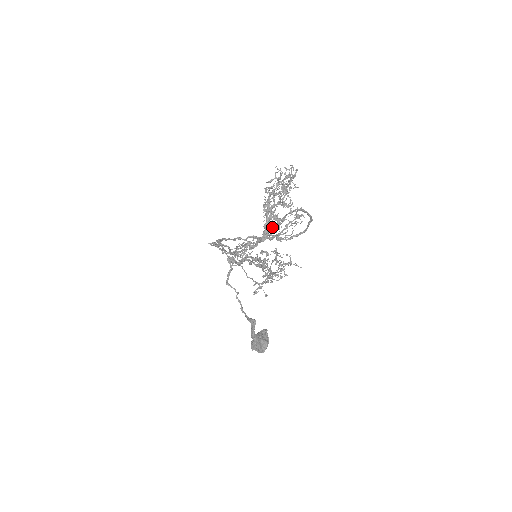
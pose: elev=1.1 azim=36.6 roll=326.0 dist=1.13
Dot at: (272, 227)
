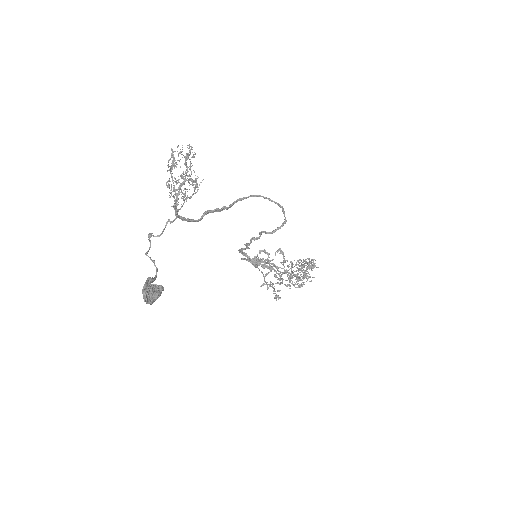
Dot at: (211, 210)
